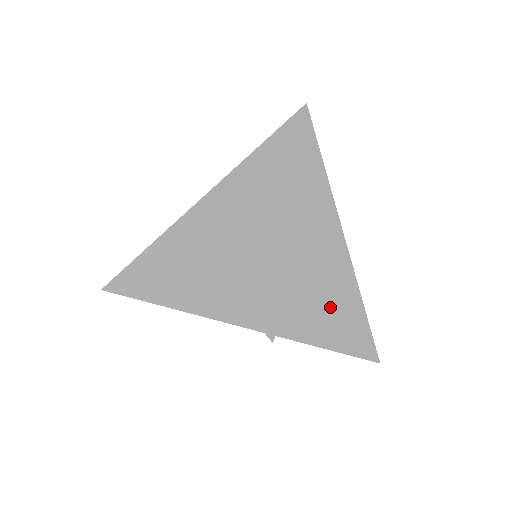
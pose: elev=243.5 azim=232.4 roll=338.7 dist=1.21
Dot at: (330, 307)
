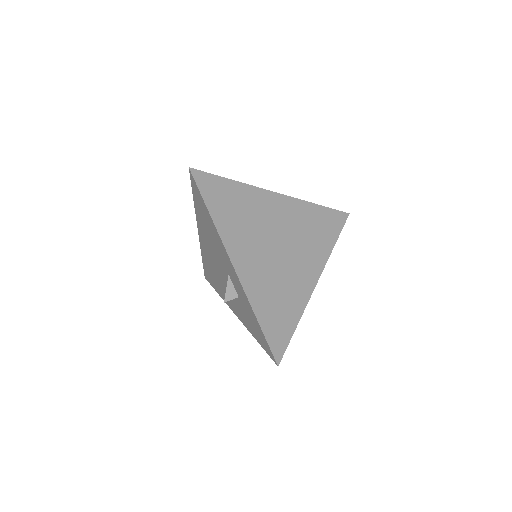
Dot at: (280, 307)
